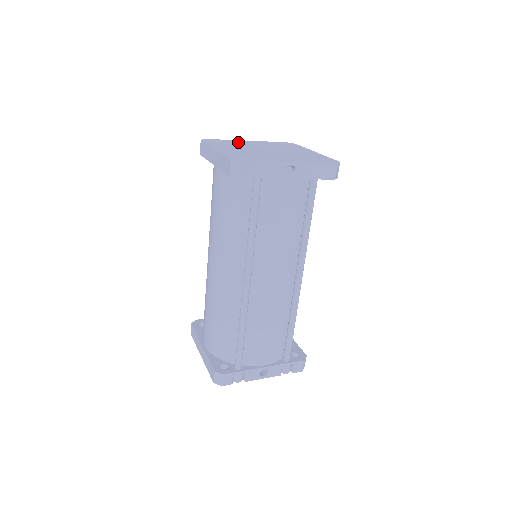
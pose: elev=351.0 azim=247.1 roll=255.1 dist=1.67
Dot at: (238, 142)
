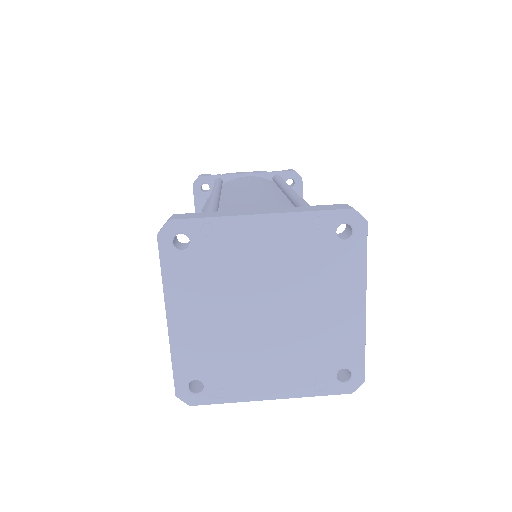
Dot at: (233, 243)
